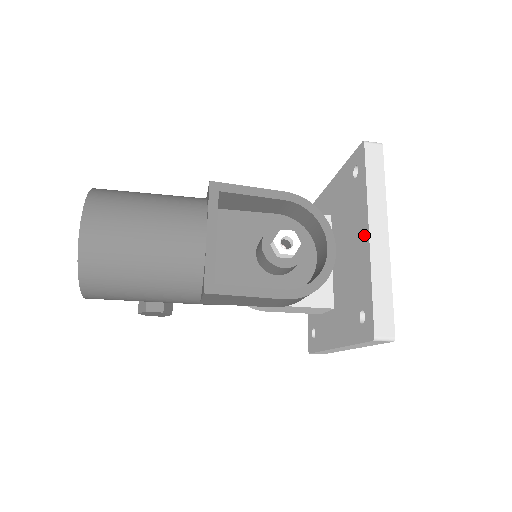
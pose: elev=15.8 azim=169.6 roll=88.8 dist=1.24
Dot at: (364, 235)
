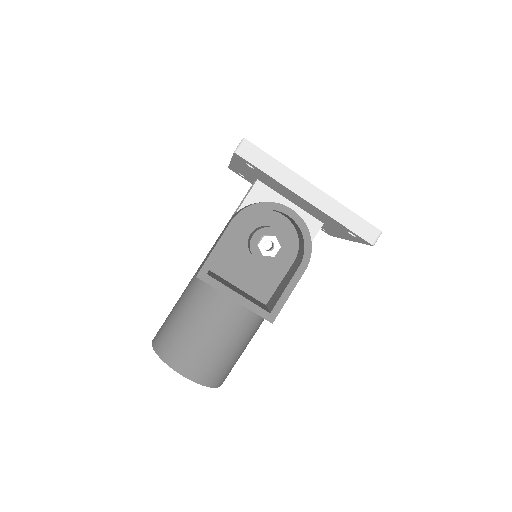
Dot at: (303, 200)
